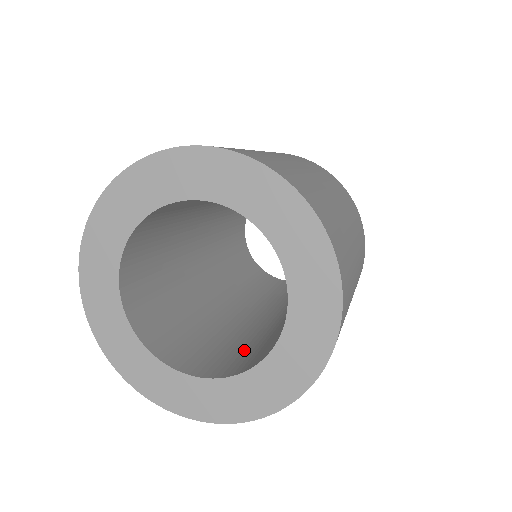
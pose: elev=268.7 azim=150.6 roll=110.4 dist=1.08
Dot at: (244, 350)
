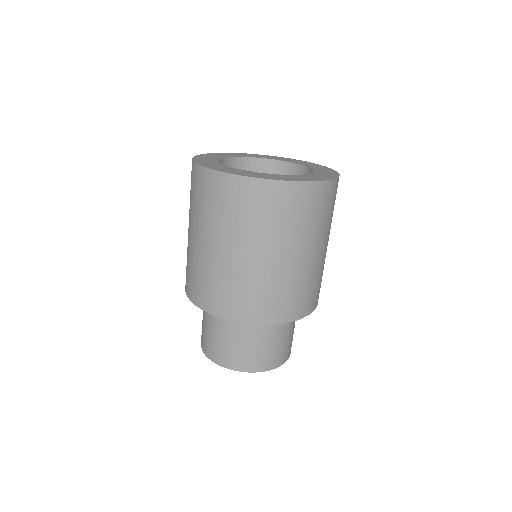
Dot at: occluded
